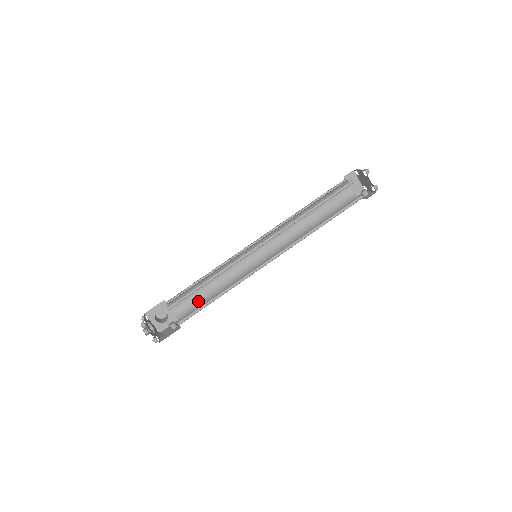
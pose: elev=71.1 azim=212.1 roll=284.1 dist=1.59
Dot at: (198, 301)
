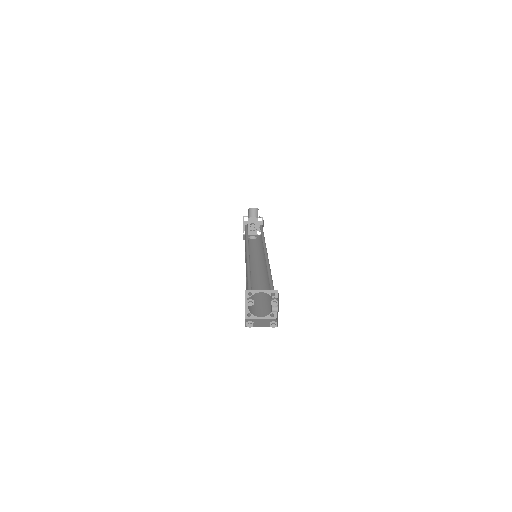
Dot at: occluded
